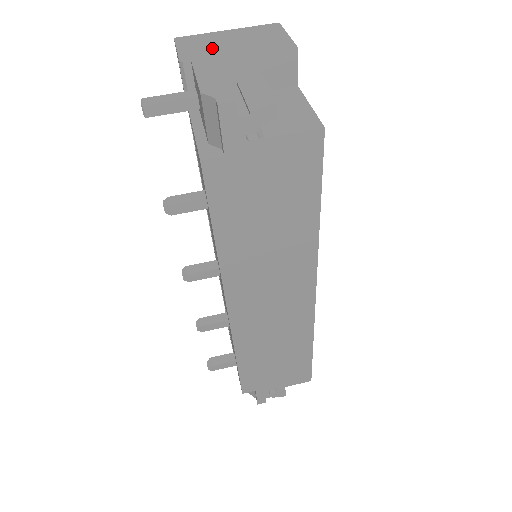
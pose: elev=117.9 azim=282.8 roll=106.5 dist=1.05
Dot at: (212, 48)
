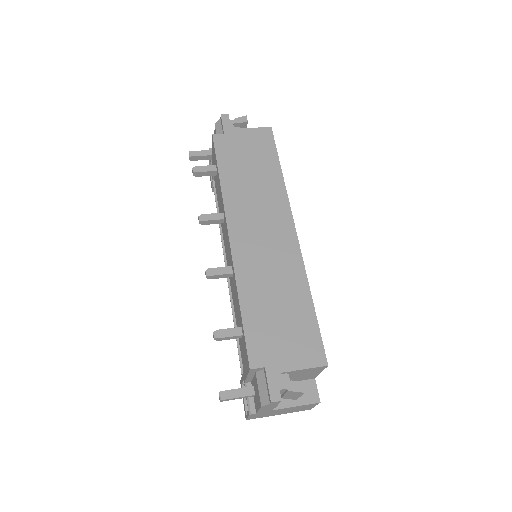
Dot at: occluded
